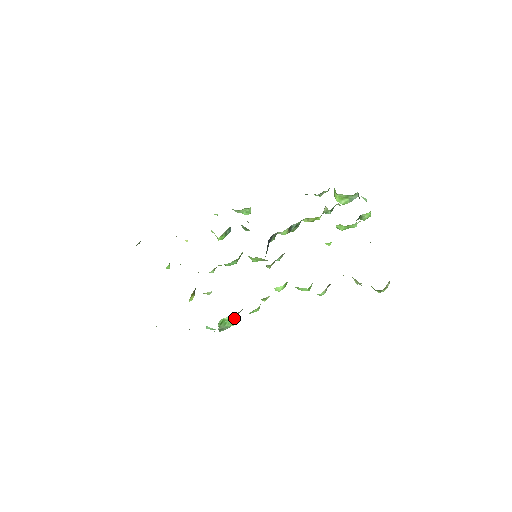
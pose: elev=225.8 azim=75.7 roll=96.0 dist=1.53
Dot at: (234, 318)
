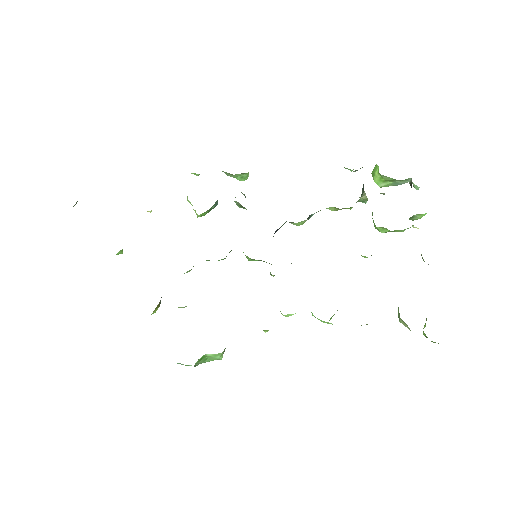
Dot at: (220, 355)
